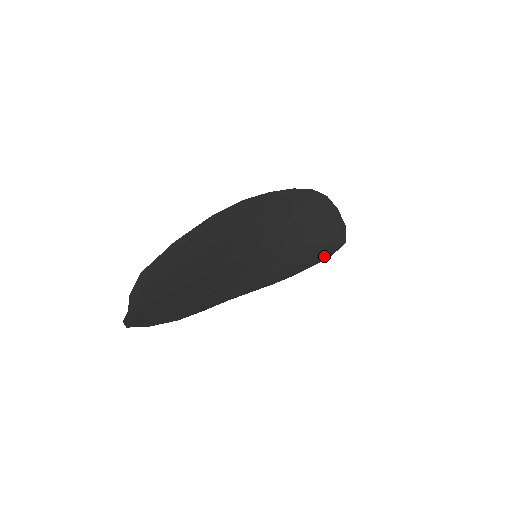
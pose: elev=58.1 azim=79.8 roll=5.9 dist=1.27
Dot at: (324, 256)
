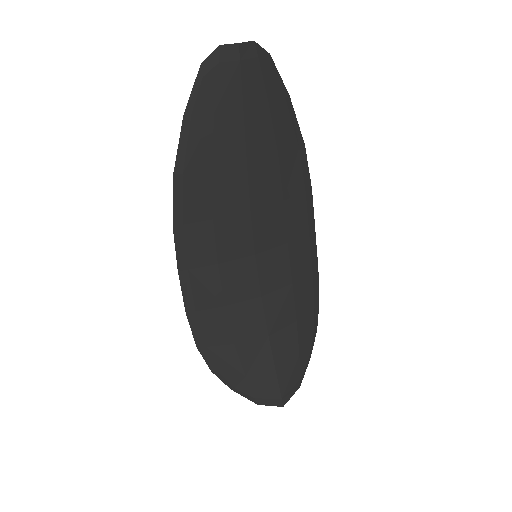
Dot at: (258, 390)
